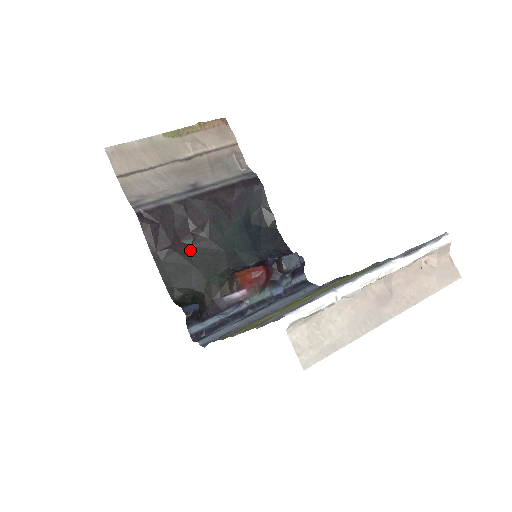
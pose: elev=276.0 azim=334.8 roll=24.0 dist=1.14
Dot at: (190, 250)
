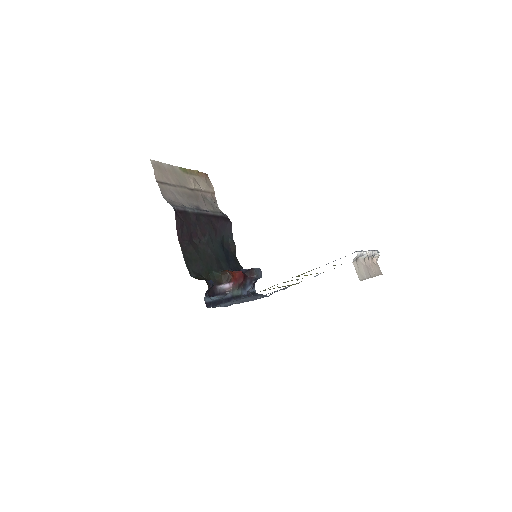
Dot at: (198, 248)
